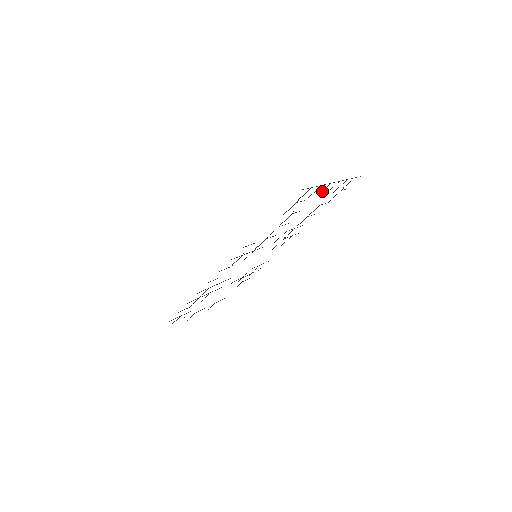
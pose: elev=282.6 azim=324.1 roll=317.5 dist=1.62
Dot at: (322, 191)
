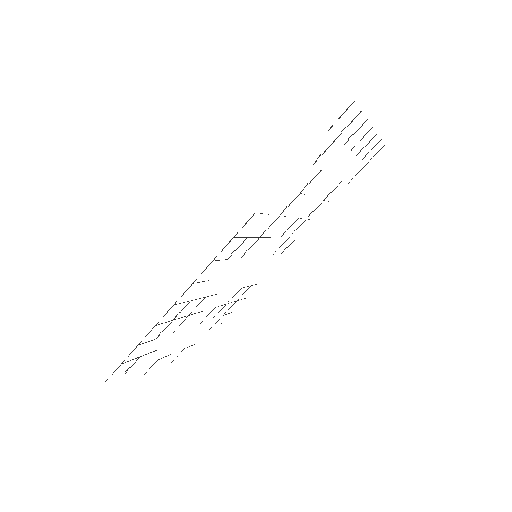
Dot at: (360, 140)
